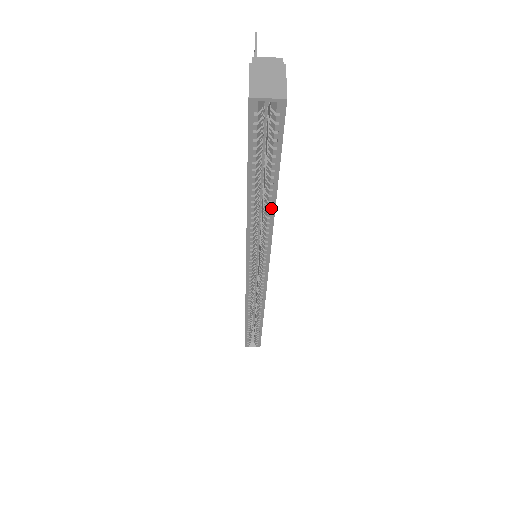
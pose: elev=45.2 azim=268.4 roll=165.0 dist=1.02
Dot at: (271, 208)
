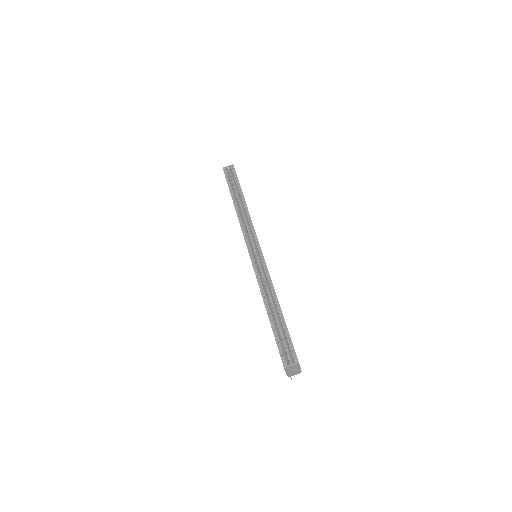
Dot at: (243, 201)
